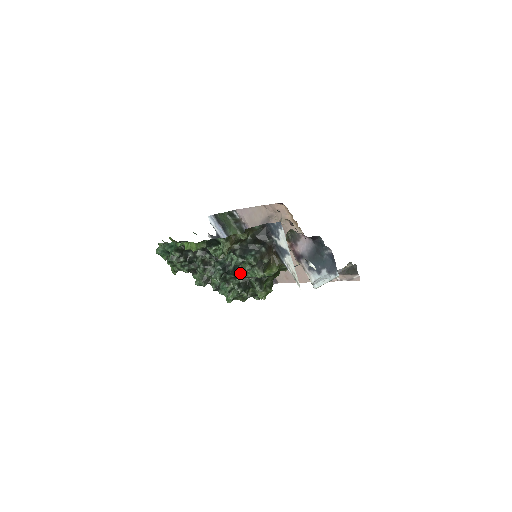
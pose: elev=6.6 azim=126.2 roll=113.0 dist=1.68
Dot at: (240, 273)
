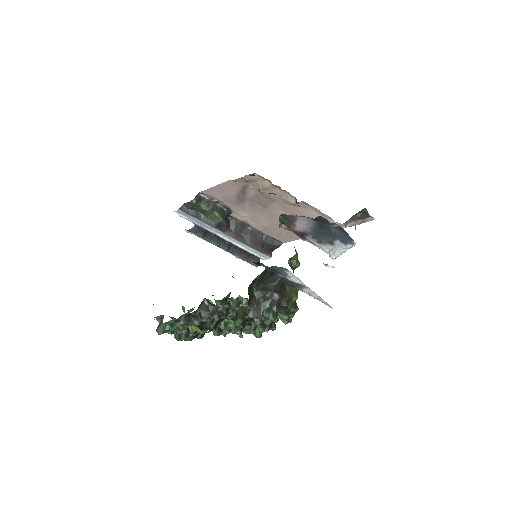
Dot at: occluded
